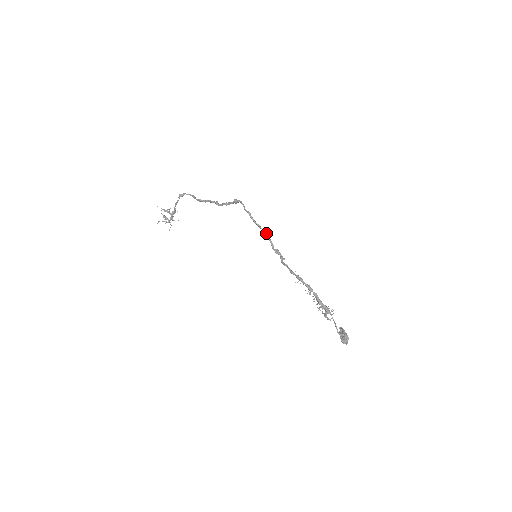
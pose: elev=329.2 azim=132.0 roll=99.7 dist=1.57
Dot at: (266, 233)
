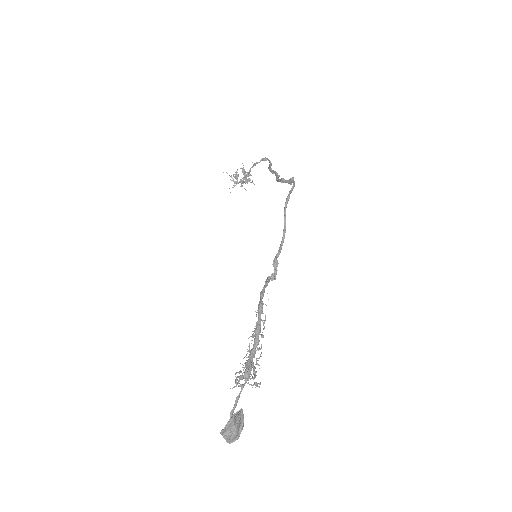
Dot at: occluded
